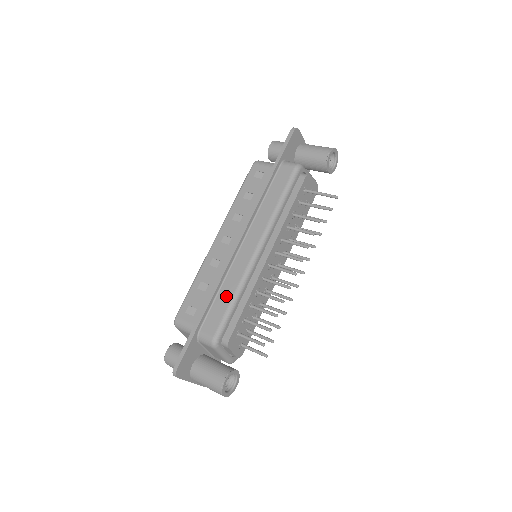
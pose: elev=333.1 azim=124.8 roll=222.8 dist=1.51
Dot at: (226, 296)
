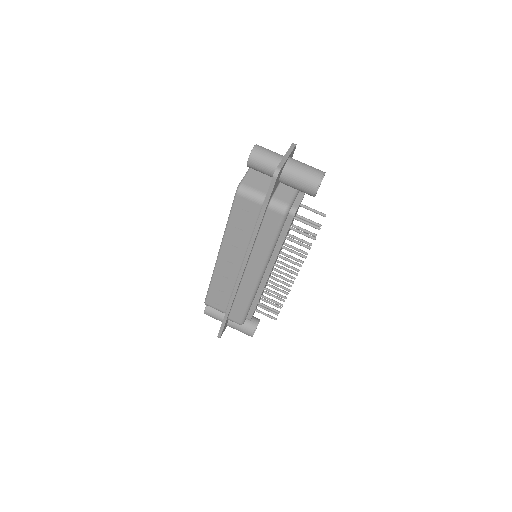
Dot at: (242, 303)
